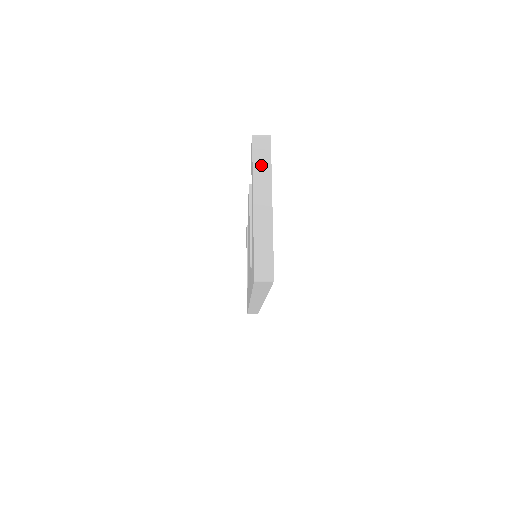
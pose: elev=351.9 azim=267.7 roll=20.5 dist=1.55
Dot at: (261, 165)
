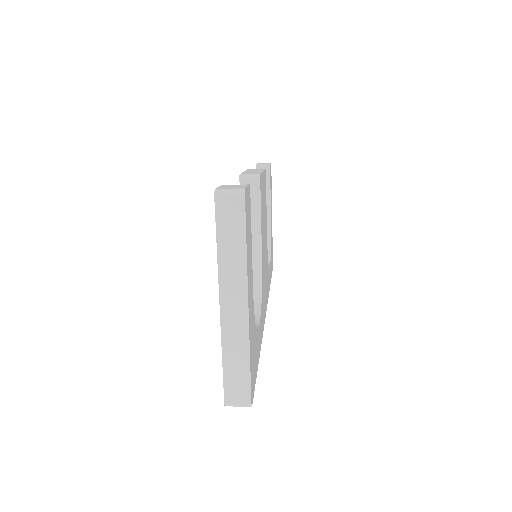
Dot at: (230, 245)
